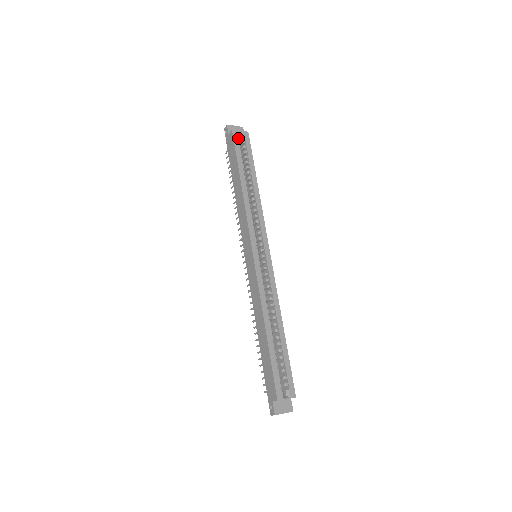
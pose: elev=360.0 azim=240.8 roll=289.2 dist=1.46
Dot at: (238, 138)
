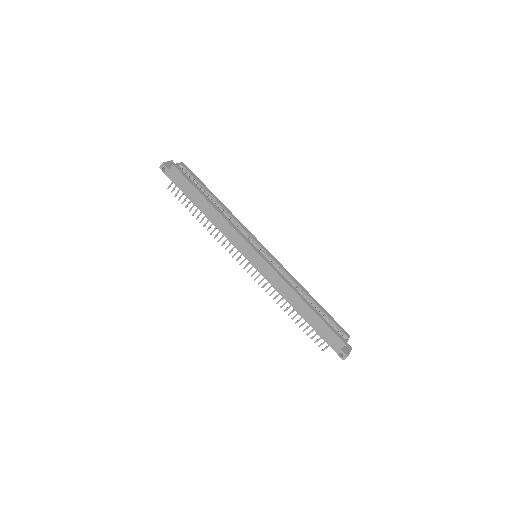
Dot at: (180, 170)
